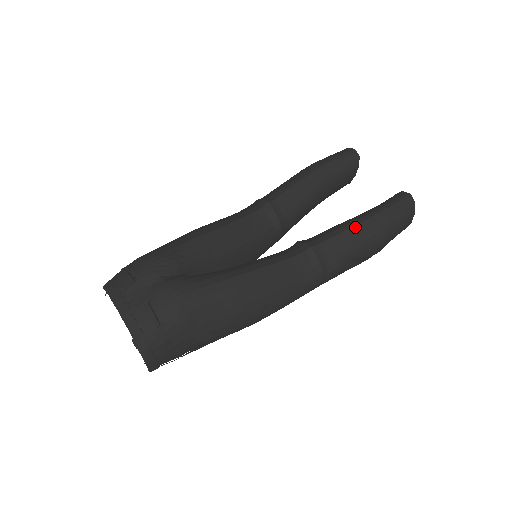
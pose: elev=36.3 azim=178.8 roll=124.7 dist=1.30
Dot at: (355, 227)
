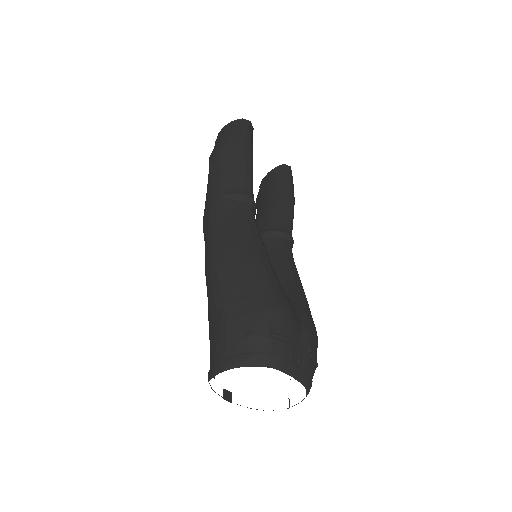
Dot at: (293, 207)
